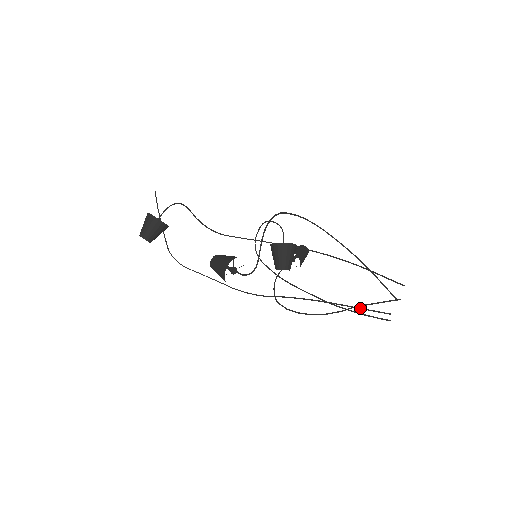
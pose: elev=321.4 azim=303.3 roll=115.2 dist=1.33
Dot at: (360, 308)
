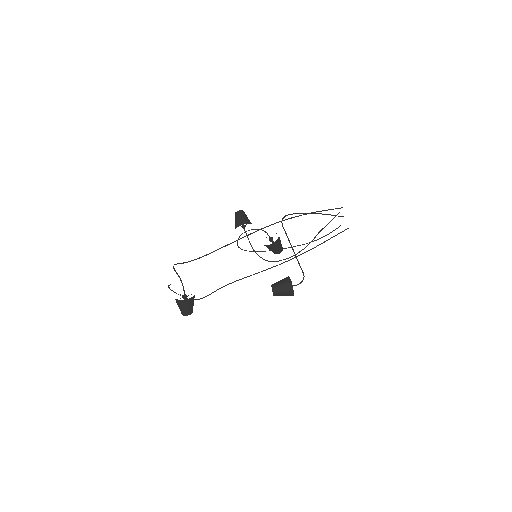
Dot at: occluded
